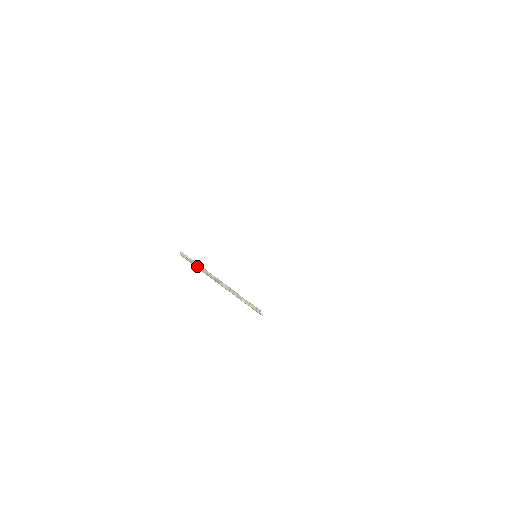
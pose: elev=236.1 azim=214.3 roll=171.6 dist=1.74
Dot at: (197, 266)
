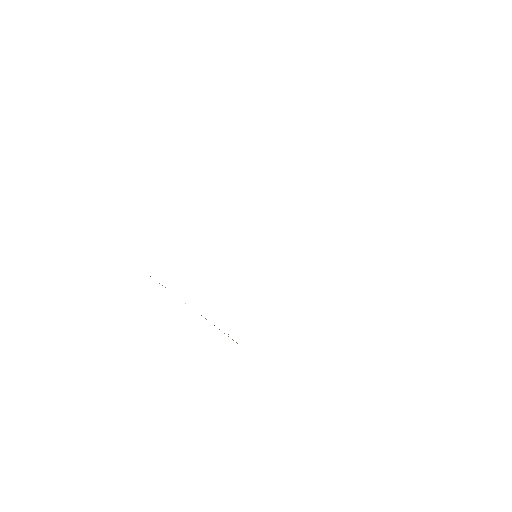
Dot at: occluded
